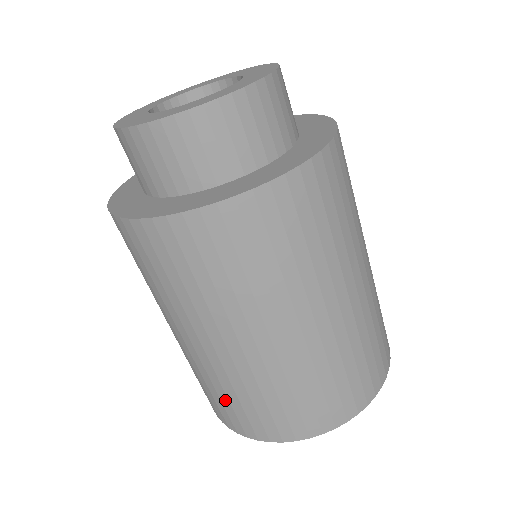
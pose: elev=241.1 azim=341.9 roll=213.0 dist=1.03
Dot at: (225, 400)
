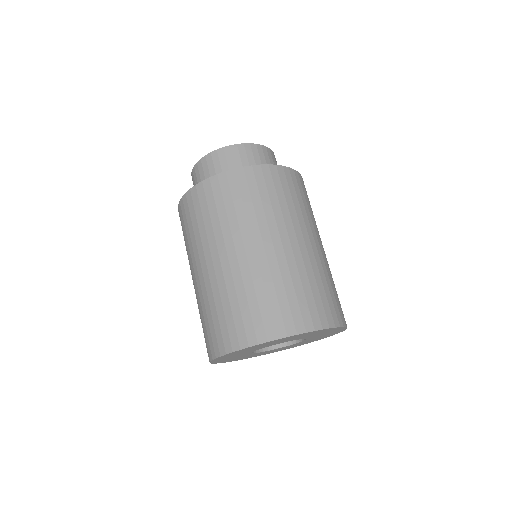
Dot at: occluded
